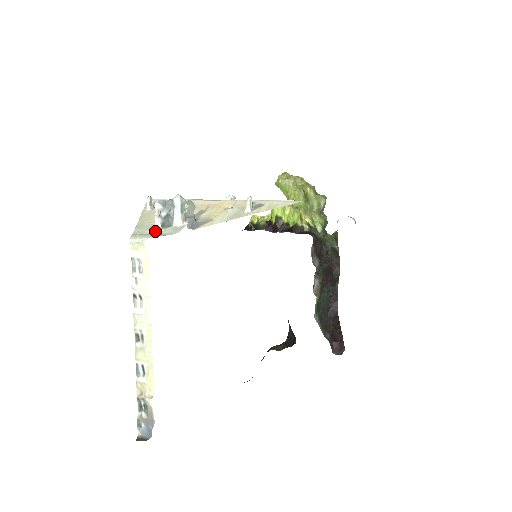
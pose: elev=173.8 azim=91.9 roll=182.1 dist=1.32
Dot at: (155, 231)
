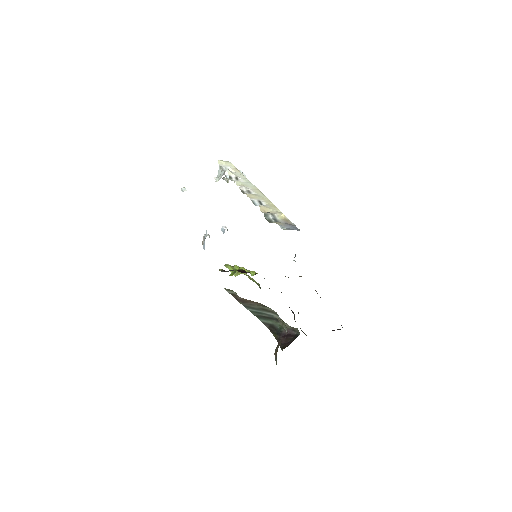
Dot at: occluded
